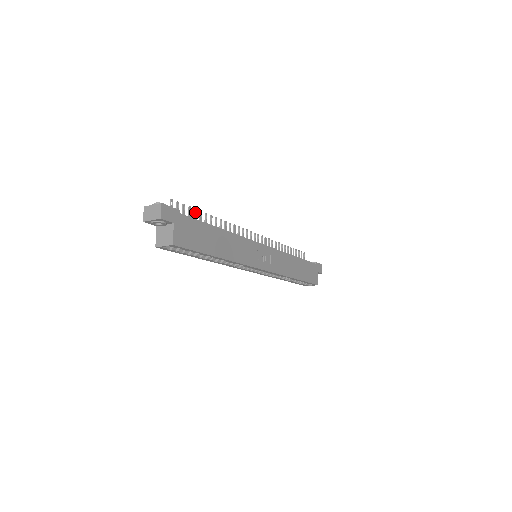
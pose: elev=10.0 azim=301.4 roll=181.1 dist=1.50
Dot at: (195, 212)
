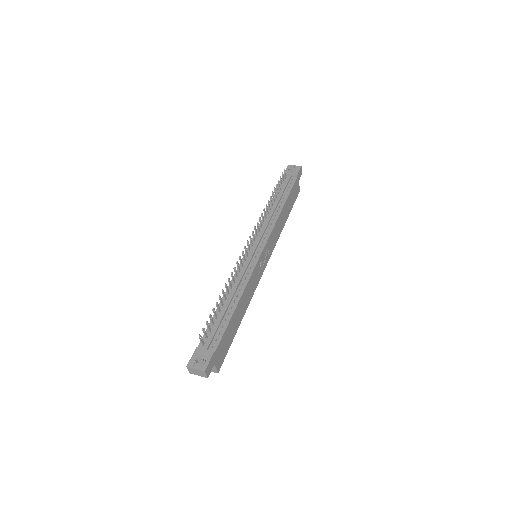
Dot at: (213, 310)
